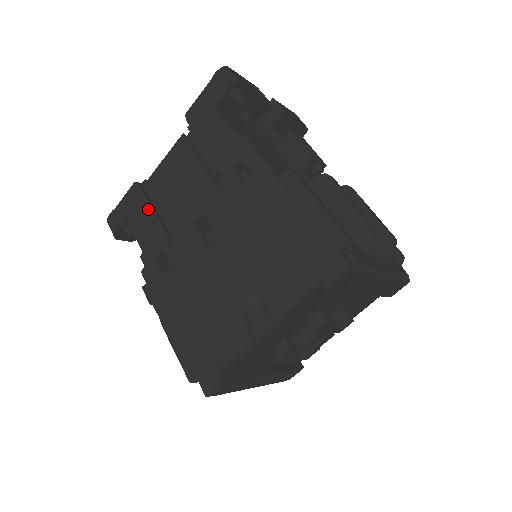
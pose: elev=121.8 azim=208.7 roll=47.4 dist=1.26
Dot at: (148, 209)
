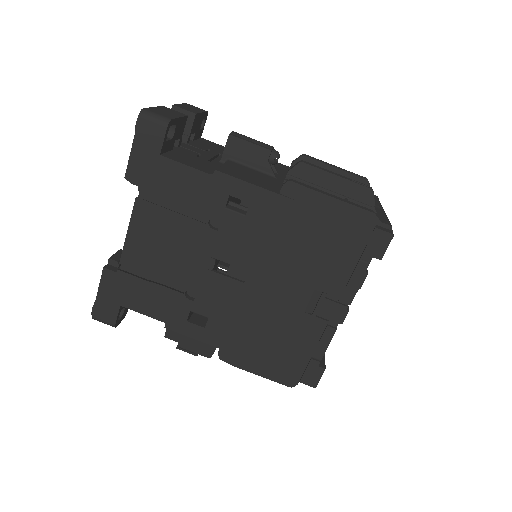
Dot at: (143, 284)
